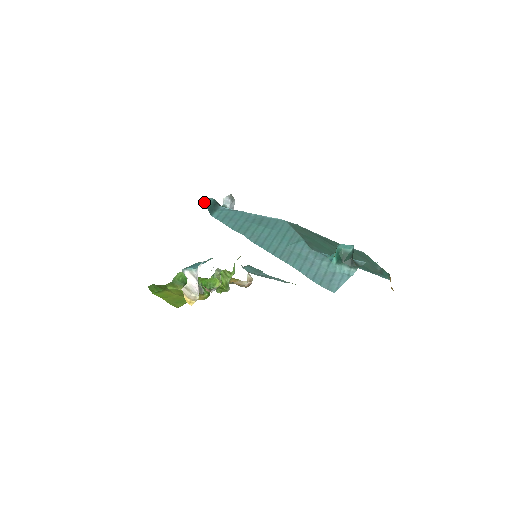
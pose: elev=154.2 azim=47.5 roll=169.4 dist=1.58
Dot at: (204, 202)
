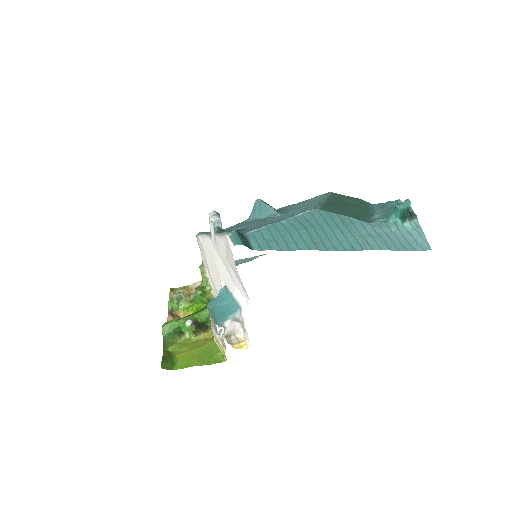
Dot at: (230, 240)
